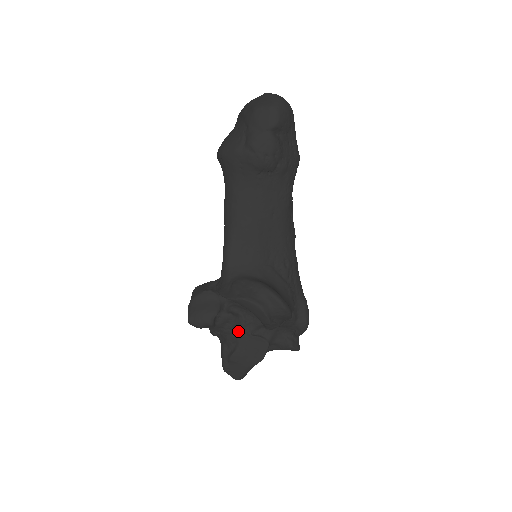
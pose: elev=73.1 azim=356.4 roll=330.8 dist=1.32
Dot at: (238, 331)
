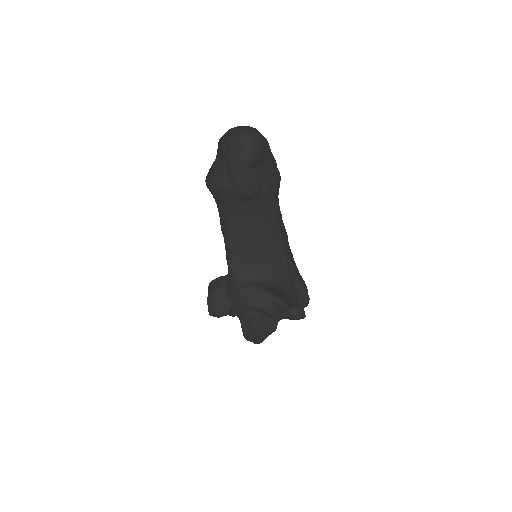
Dot at: (251, 313)
